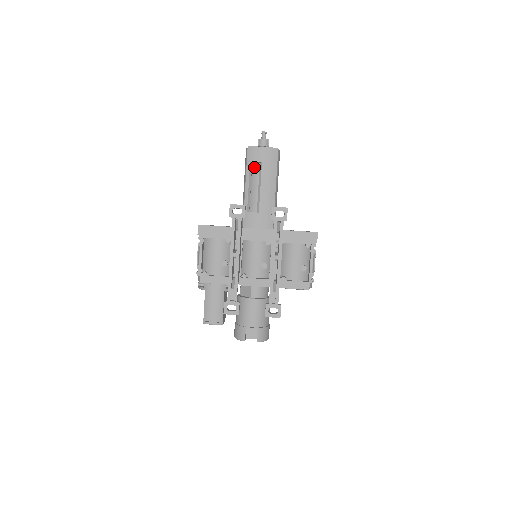
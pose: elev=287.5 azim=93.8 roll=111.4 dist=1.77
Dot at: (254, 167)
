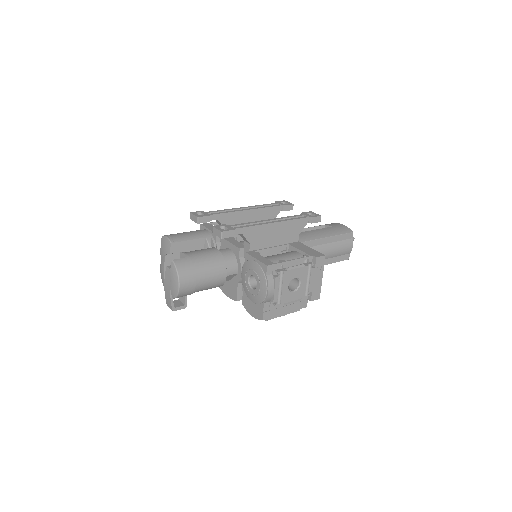
Dot at: occluded
